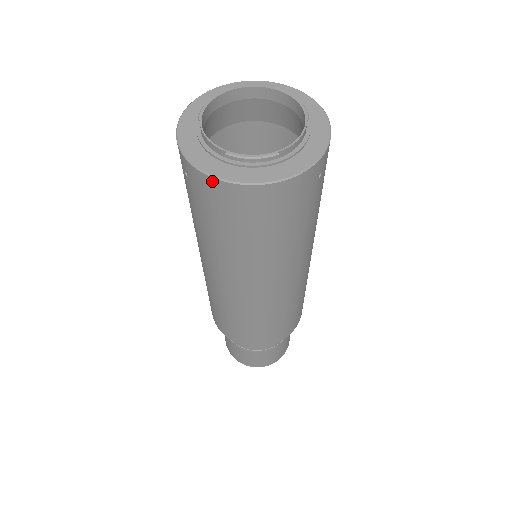
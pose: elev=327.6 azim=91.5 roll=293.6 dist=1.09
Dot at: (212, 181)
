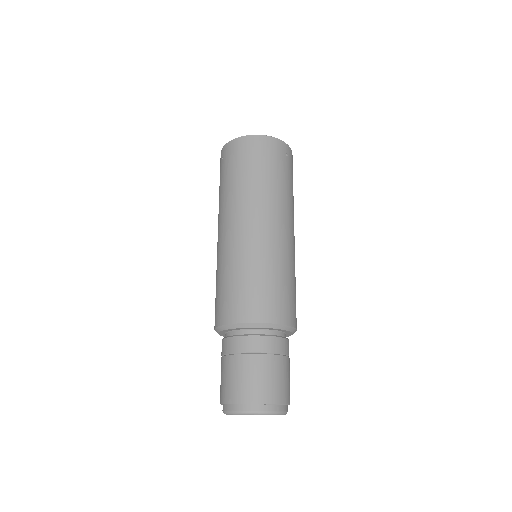
Dot at: (234, 141)
